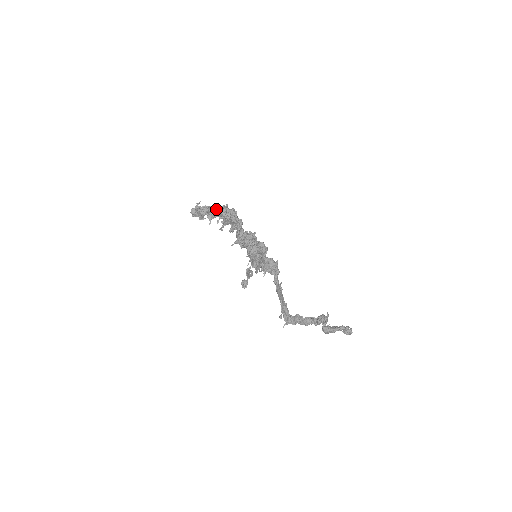
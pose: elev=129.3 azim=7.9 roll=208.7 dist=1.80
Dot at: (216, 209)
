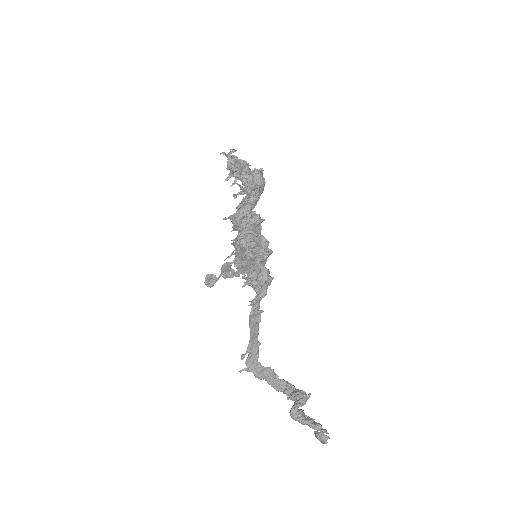
Dot at: (249, 169)
